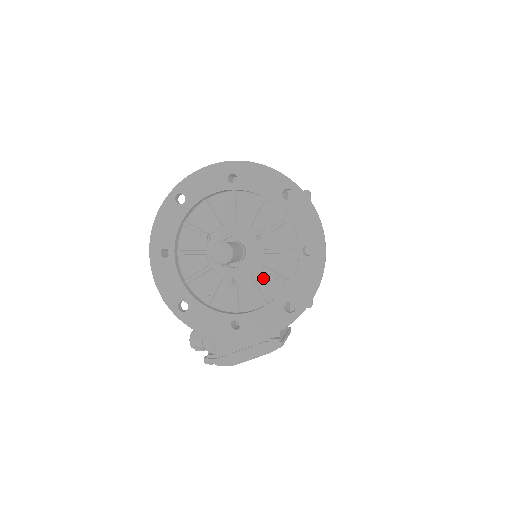
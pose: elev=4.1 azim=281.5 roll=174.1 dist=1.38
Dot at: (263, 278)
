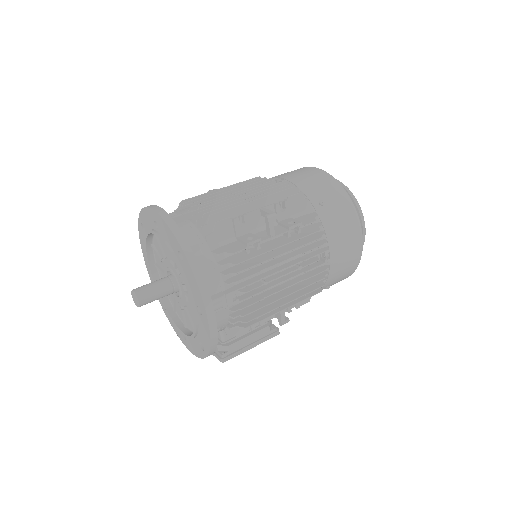
Dot at: occluded
